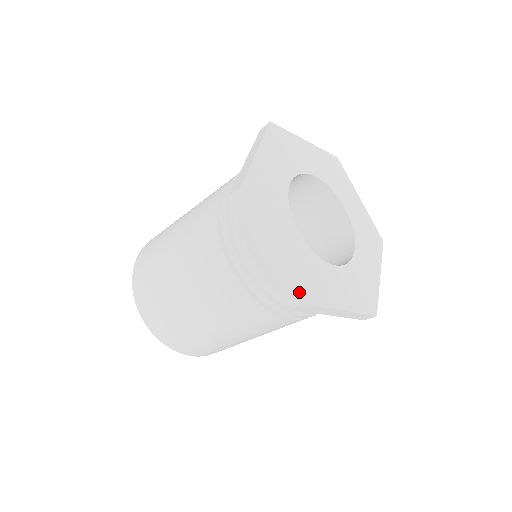
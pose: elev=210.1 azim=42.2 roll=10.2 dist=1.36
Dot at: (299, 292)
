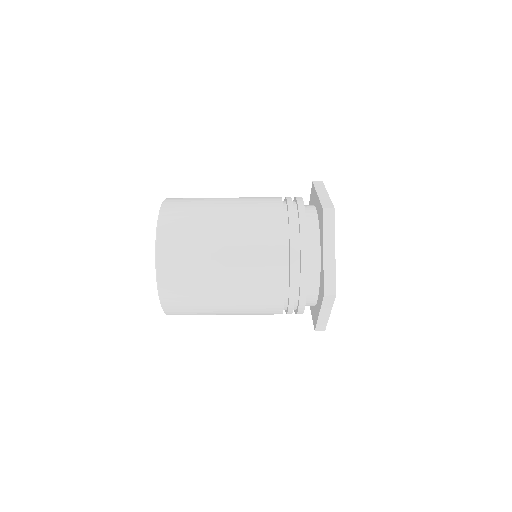
Dot at: occluded
